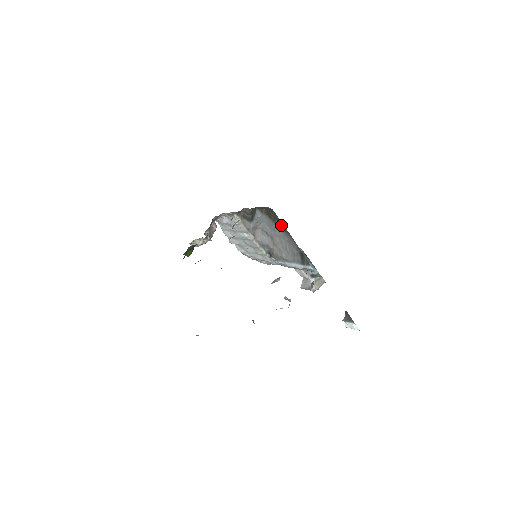
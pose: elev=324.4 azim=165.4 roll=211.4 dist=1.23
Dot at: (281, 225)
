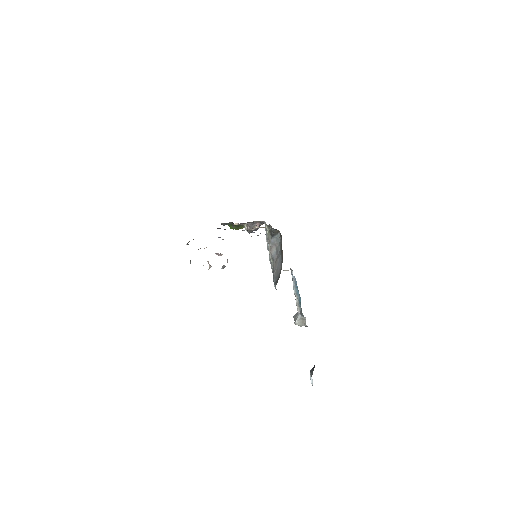
Dot at: (282, 251)
